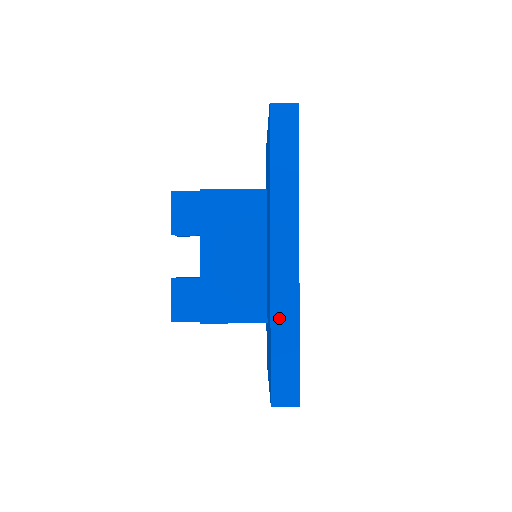
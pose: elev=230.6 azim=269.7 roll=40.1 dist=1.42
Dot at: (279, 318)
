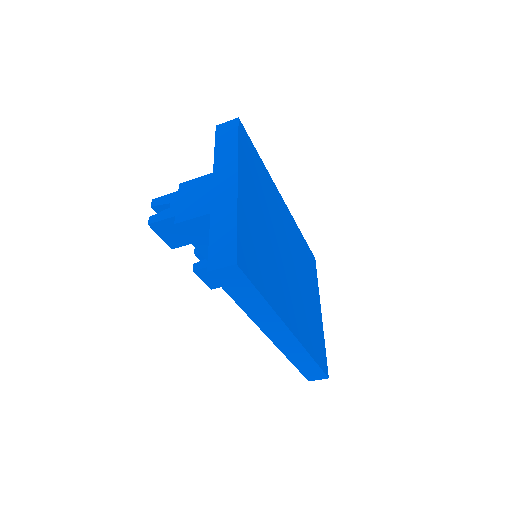
Dot at: (294, 358)
